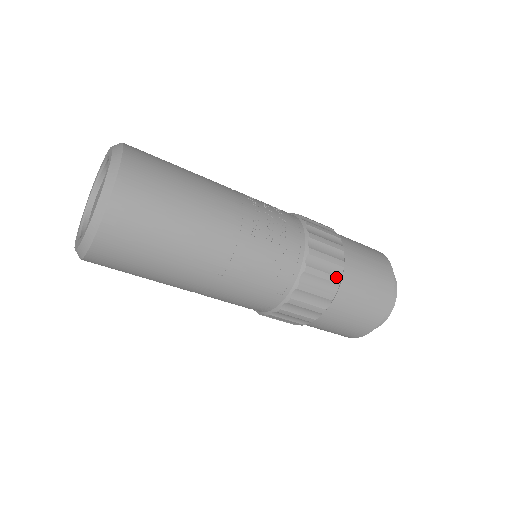
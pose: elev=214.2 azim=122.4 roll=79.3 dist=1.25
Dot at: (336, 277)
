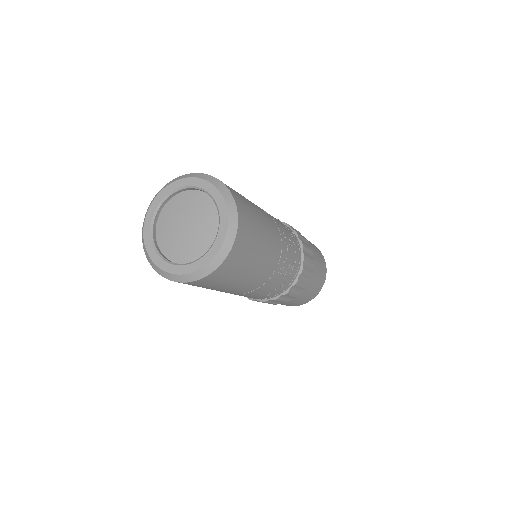
Dot at: (298, 295)
